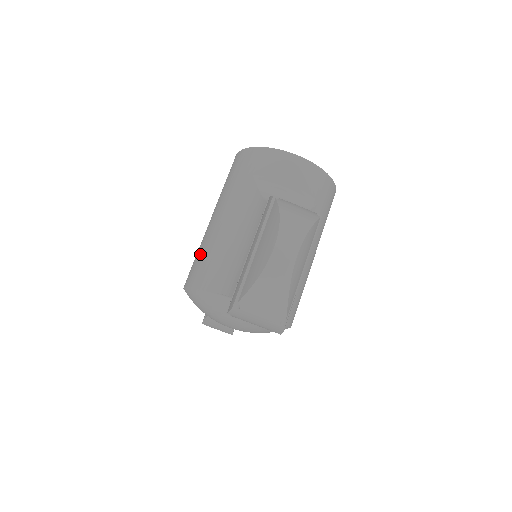
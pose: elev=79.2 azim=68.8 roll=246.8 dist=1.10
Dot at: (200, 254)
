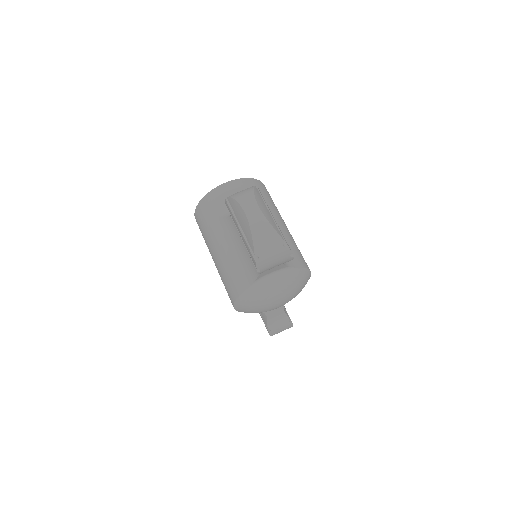
Dot at: (224, 280)
